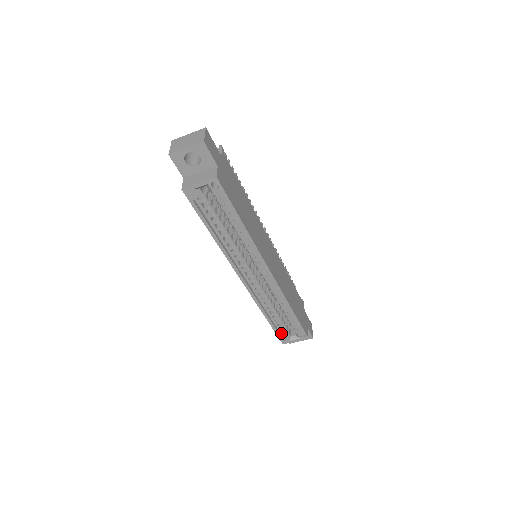
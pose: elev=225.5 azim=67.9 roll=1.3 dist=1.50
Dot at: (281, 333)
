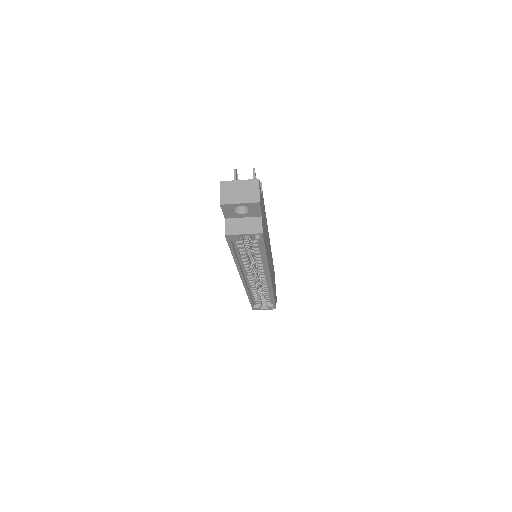
Dot at: (255, 304)
